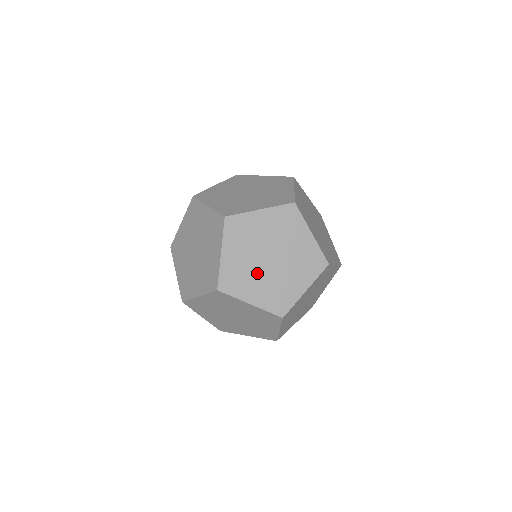
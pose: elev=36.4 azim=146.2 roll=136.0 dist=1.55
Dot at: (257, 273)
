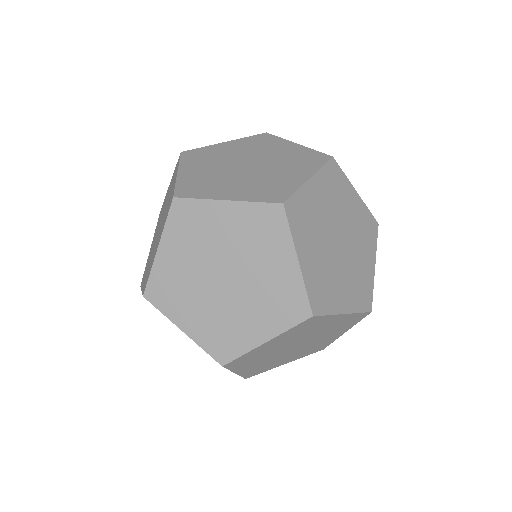
Dot at: (323, 239)
